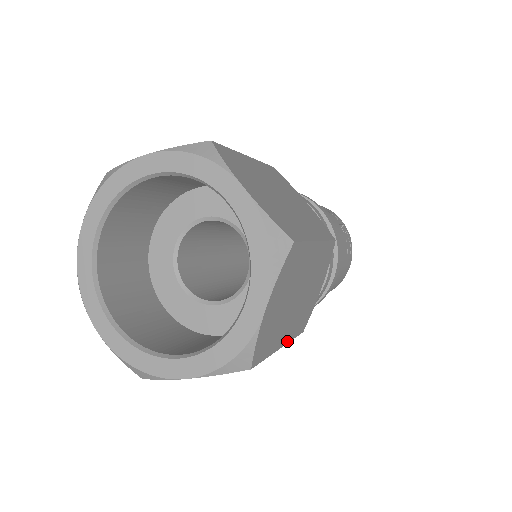
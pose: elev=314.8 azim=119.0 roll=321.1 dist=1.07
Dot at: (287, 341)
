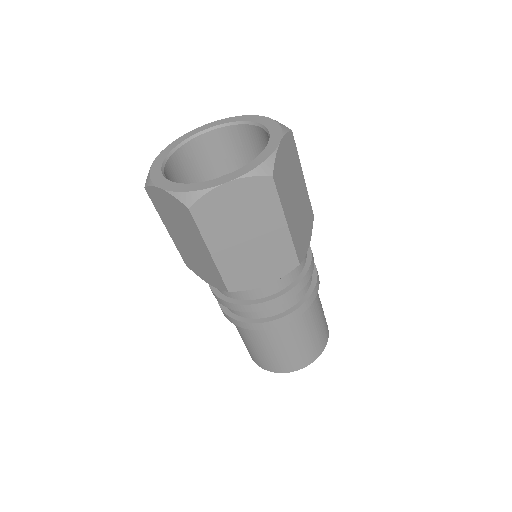
Dot at: (290, 231)
